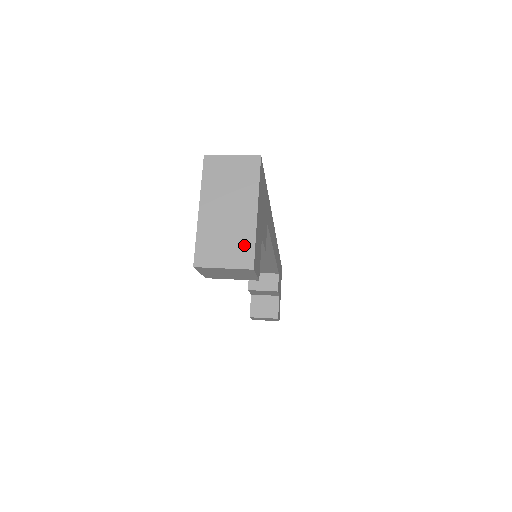
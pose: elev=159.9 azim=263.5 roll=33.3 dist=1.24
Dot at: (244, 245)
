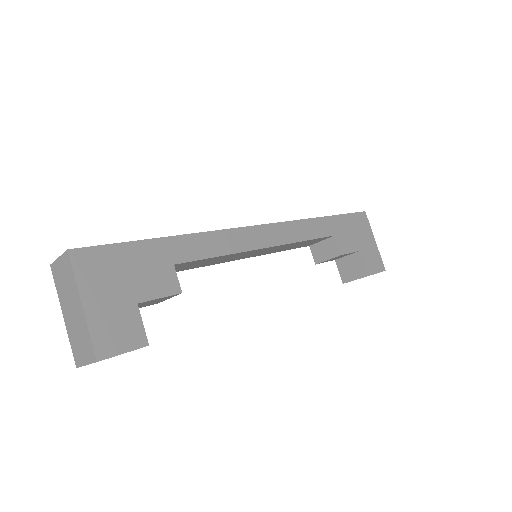
Dot at: (87, 340)
